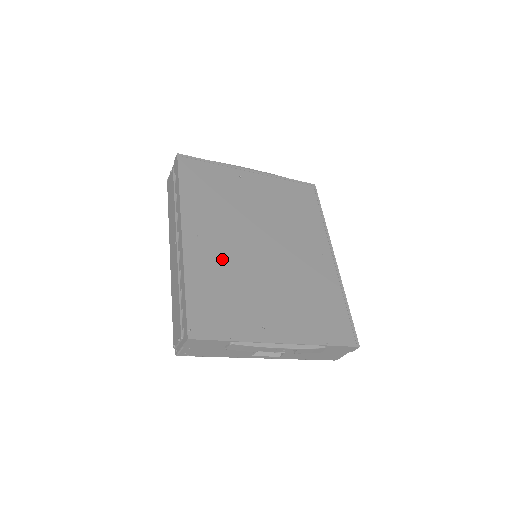
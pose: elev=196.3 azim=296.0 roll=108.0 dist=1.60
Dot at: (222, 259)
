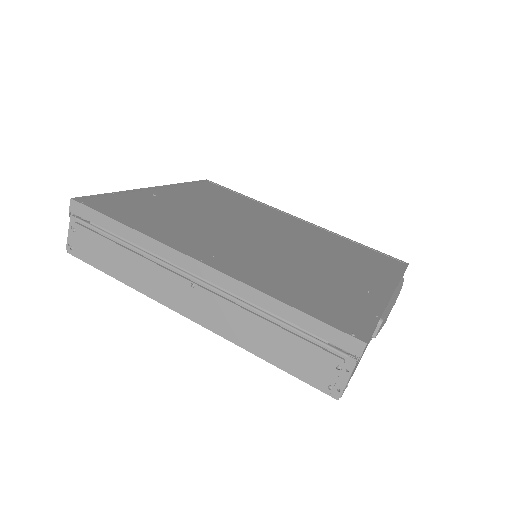
Dot at: (260, 262)
